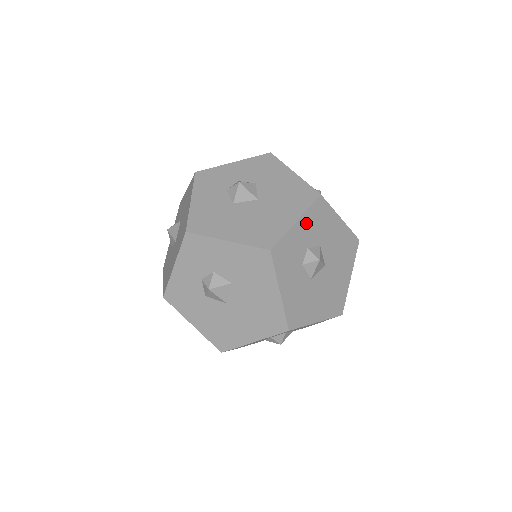
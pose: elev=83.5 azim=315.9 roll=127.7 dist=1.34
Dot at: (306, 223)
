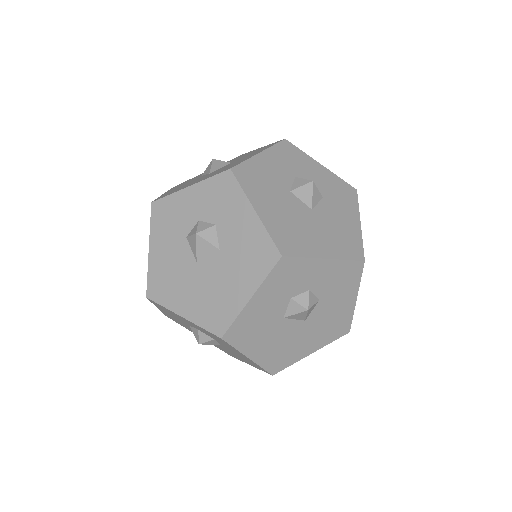
Dot at: (327, 176)
